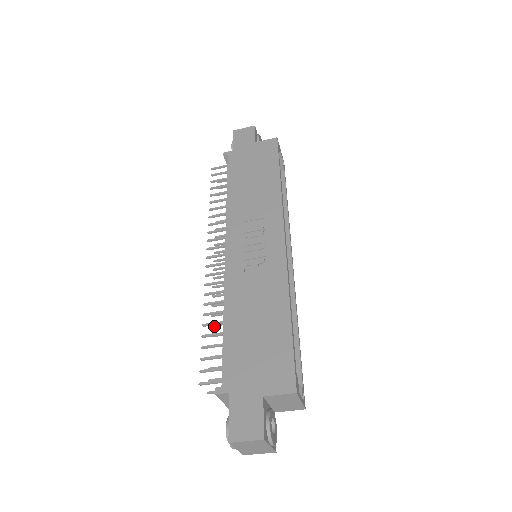
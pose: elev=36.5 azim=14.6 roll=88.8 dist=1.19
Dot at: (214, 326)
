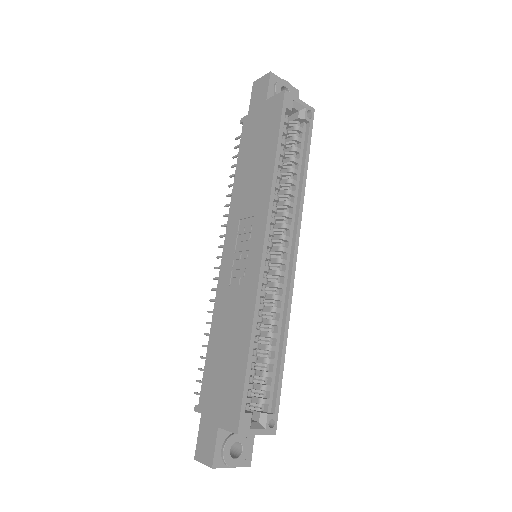
Dot at: occluded
